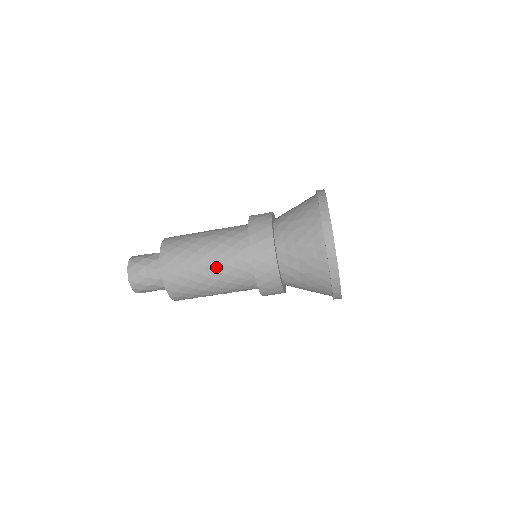
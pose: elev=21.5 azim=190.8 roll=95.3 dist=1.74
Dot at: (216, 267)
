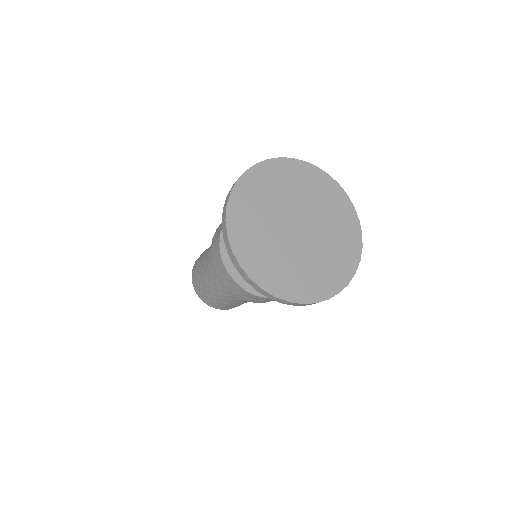
Dot at: (209, 275)
